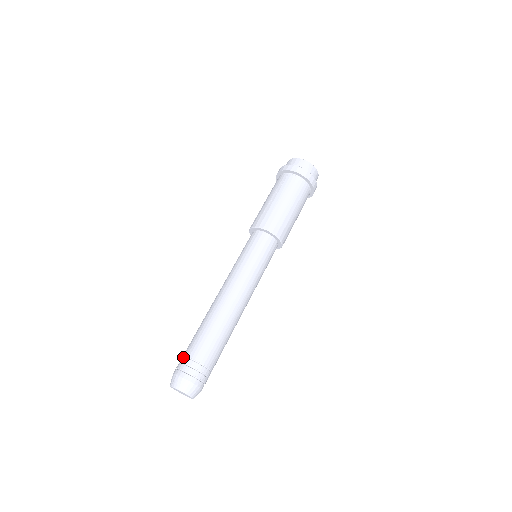
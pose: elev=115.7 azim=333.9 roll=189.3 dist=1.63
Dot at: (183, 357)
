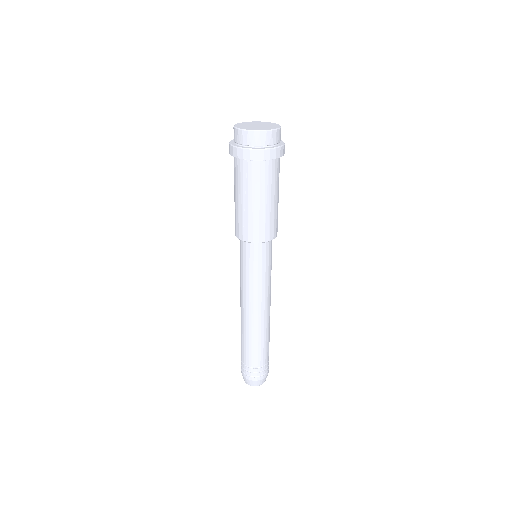
Dot at: (243, 365)
